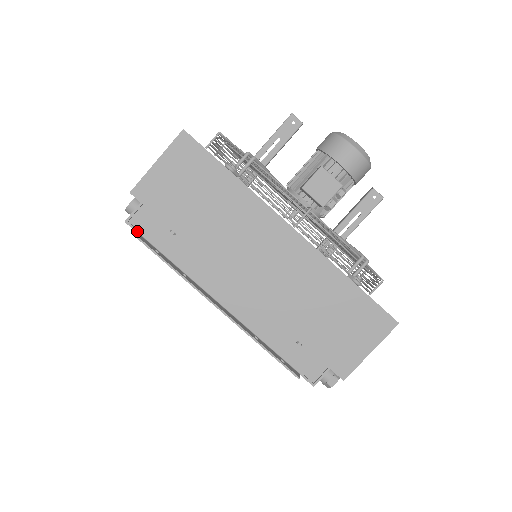
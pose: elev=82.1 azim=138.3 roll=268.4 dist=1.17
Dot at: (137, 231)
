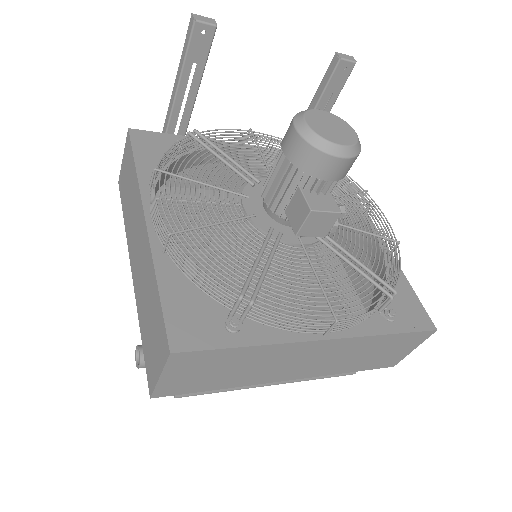
Dot at: occluded
